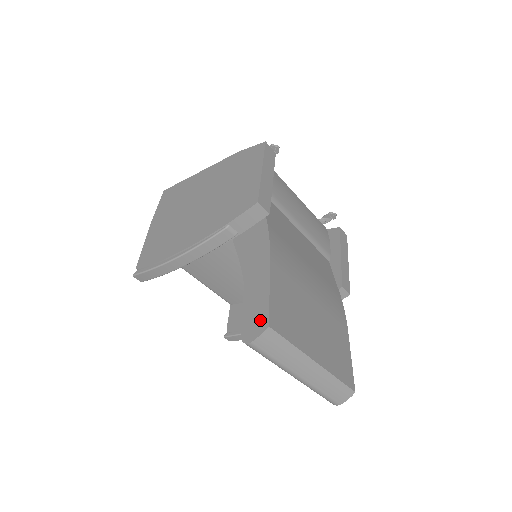
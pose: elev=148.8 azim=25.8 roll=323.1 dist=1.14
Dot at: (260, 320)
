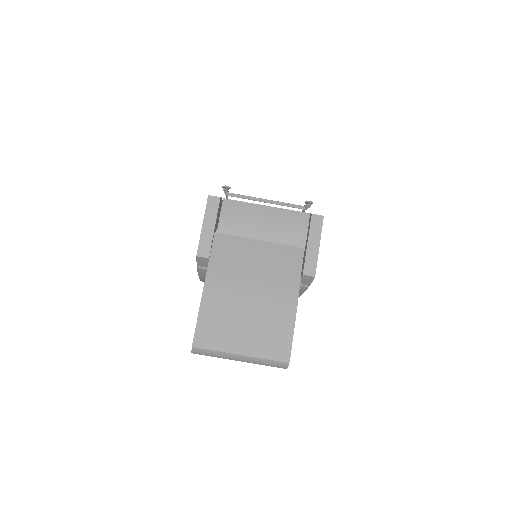
Dot at: (193, 341)
